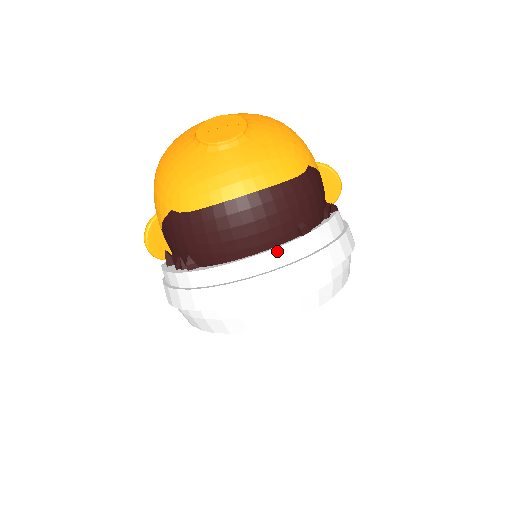
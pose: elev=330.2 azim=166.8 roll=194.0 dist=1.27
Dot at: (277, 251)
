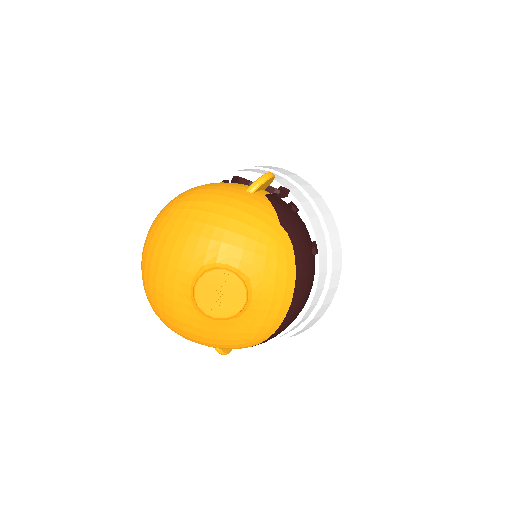
Dot at: (319, 279)
